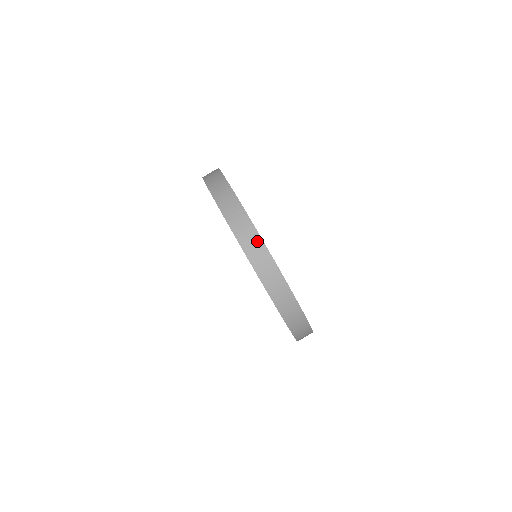
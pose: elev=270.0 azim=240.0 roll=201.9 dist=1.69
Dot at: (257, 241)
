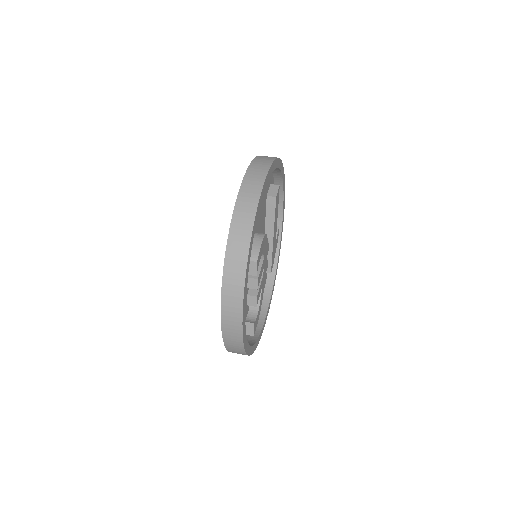
Dot at: (253, 203)
